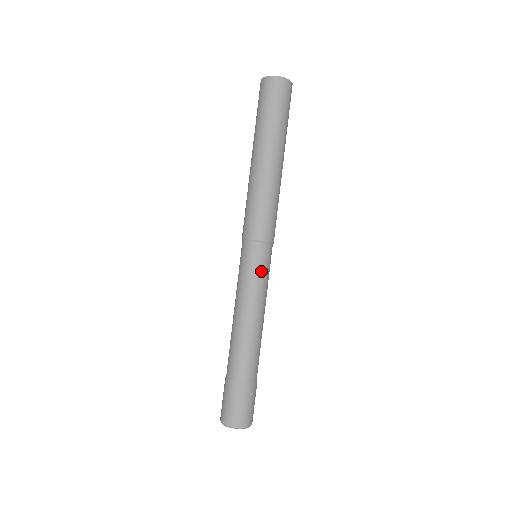
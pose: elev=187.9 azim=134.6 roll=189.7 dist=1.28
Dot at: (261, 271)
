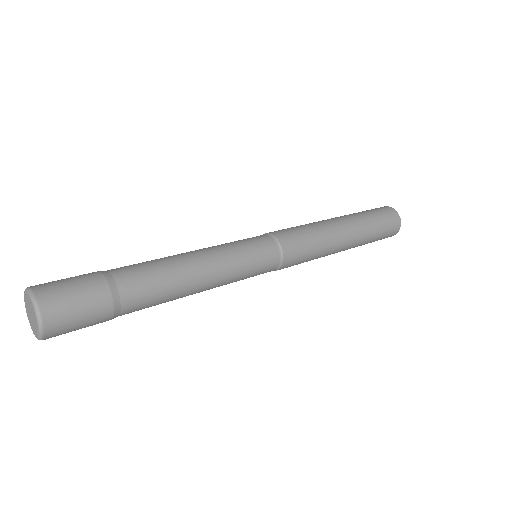
Dot at: (254, 262)
